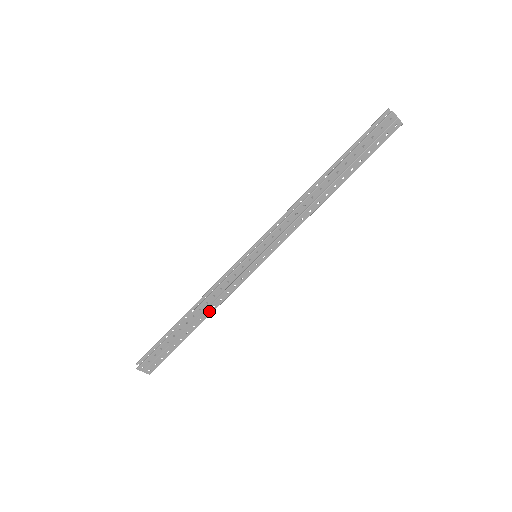
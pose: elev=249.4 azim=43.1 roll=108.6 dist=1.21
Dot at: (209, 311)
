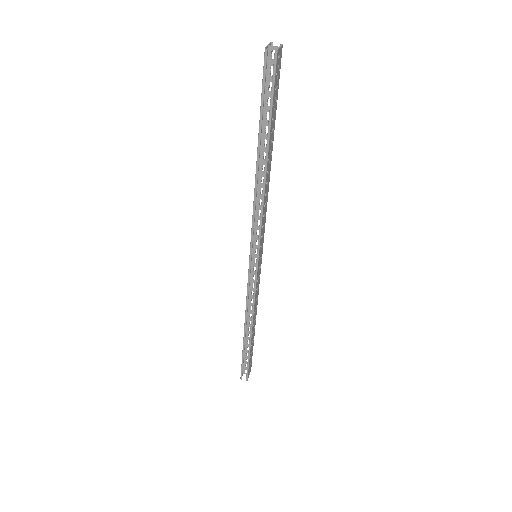
Dot at: (256, 311)
